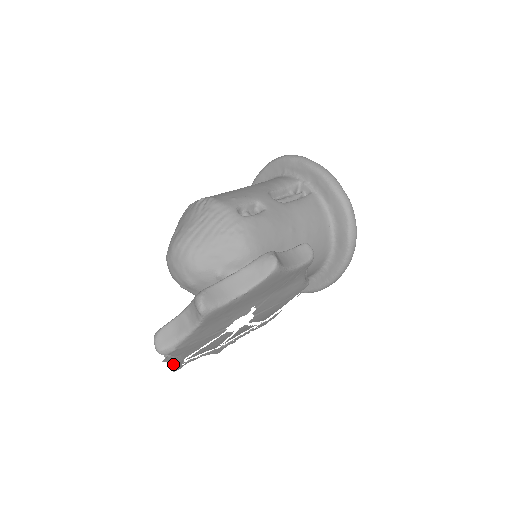
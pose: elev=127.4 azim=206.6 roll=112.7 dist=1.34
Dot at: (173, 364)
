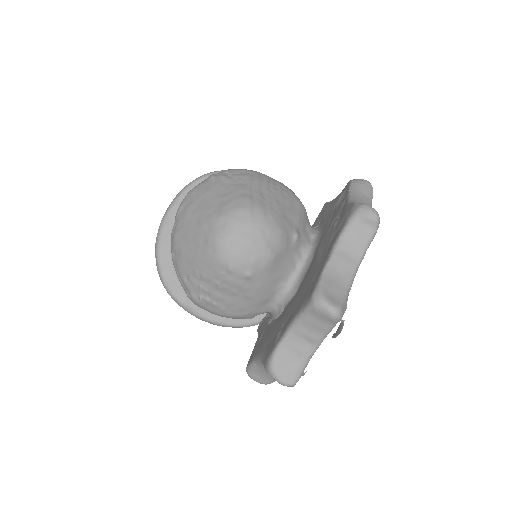
Dot at: occluded
